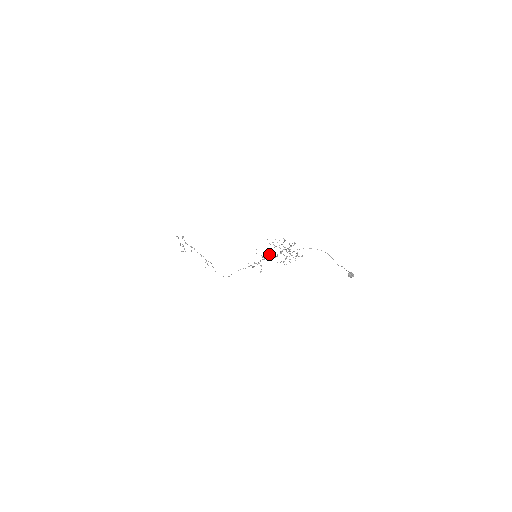
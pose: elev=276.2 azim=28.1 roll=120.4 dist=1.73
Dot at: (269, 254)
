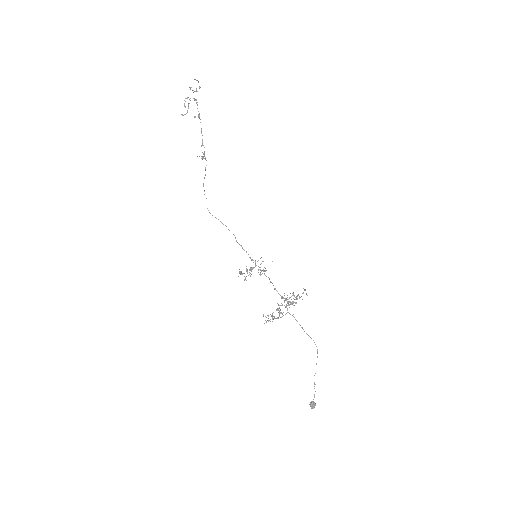
Dot at: (269, 279)
